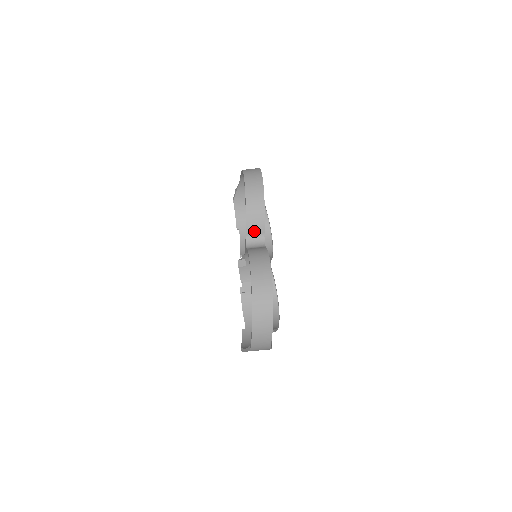
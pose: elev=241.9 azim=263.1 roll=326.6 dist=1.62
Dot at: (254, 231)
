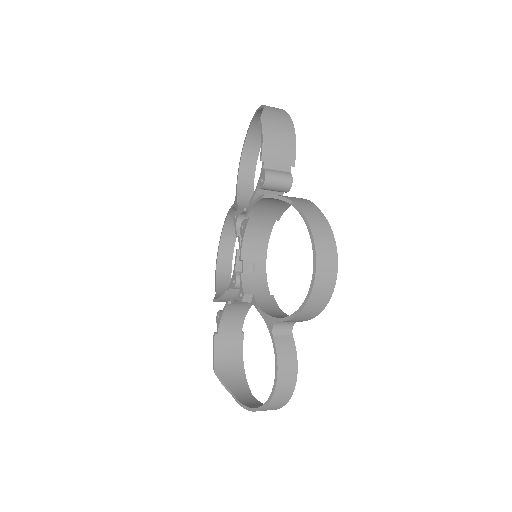
Dot at: (290, 321)
